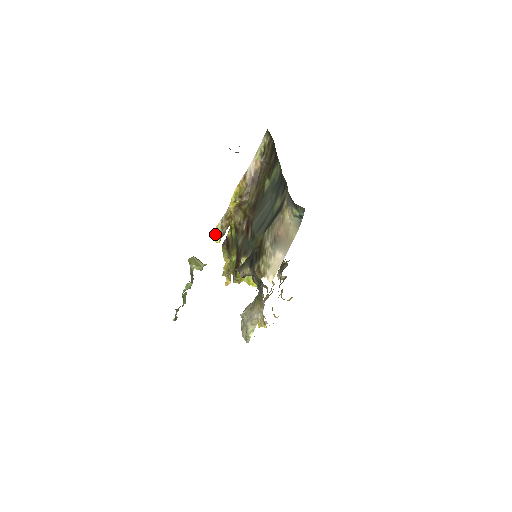
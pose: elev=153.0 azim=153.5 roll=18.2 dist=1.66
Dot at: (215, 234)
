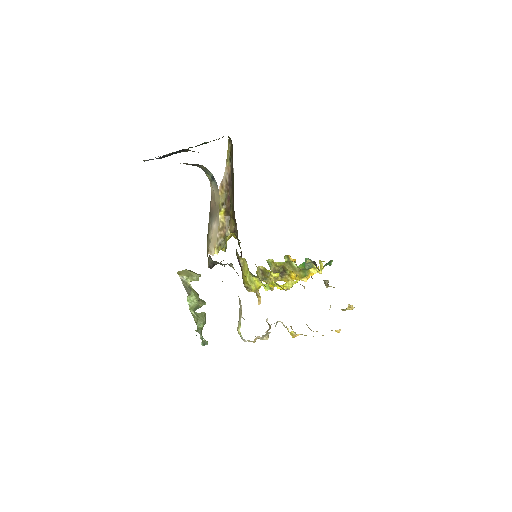
Dot at: occluded
